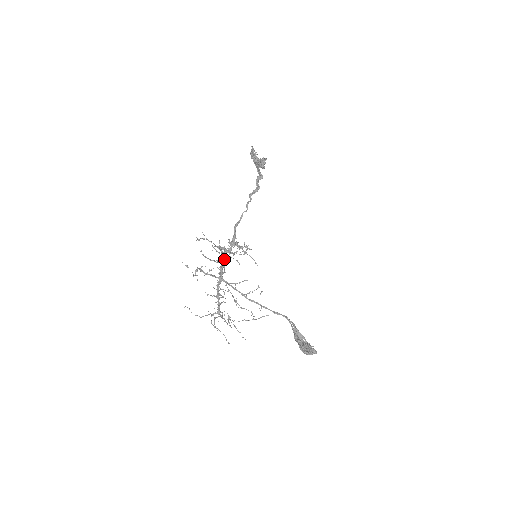
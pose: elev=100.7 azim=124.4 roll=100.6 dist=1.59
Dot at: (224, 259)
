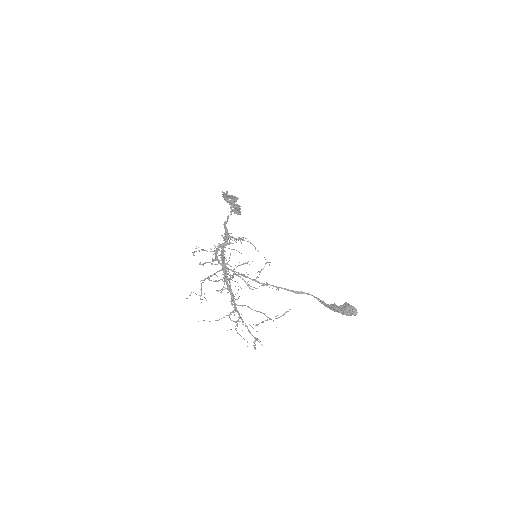
Dot at: (223, 252)
